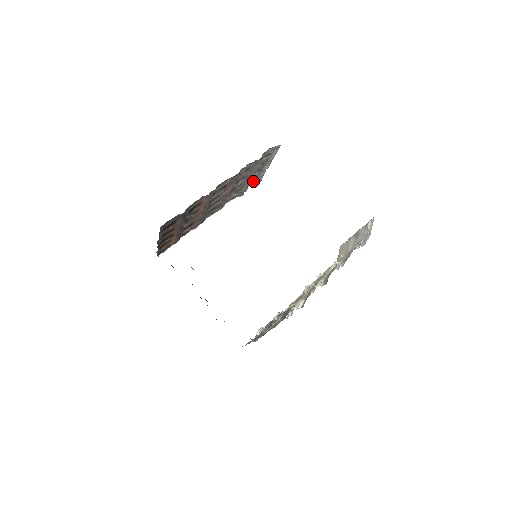
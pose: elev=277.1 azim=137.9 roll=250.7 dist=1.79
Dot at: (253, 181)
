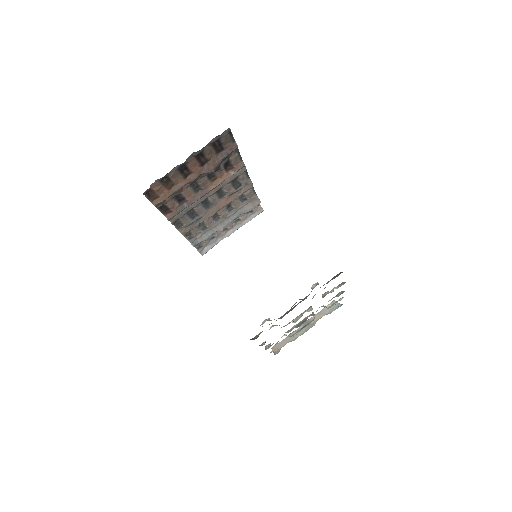
Dot at: (206, 243)
